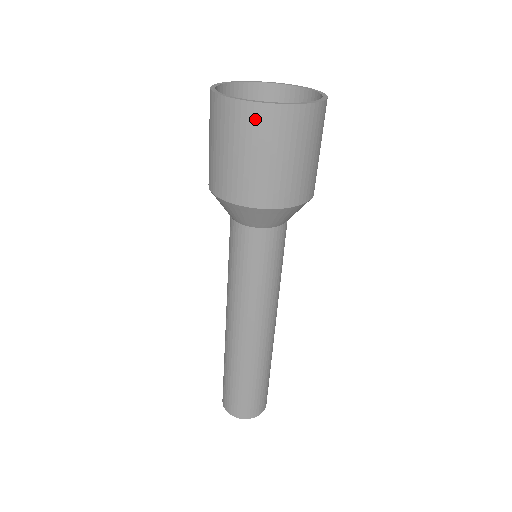
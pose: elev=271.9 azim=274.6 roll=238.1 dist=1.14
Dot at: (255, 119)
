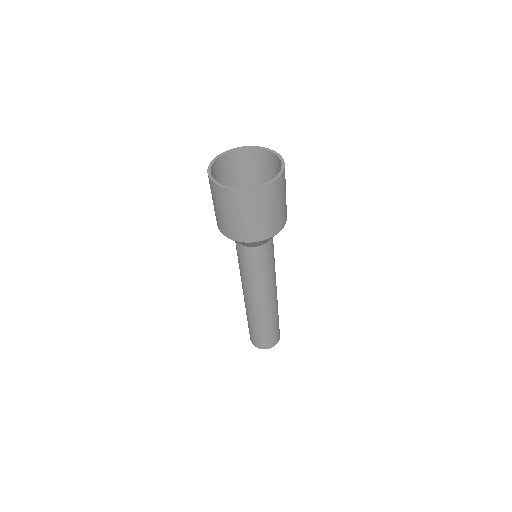
Dot at: (244, 198)
